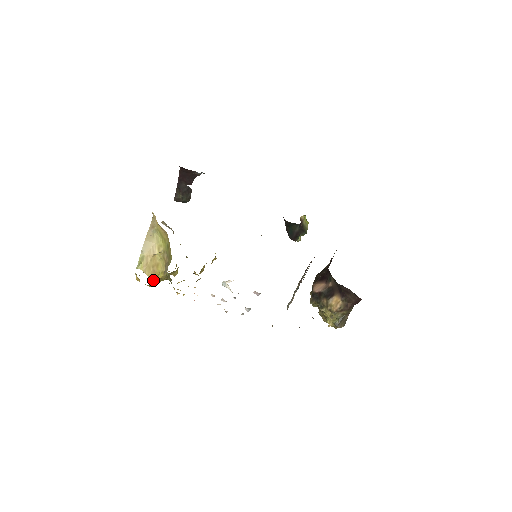
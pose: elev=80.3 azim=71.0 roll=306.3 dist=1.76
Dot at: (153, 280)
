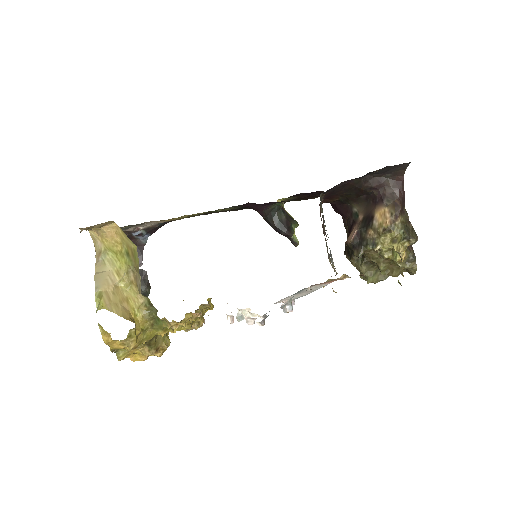
Dot at: (129, 320)
